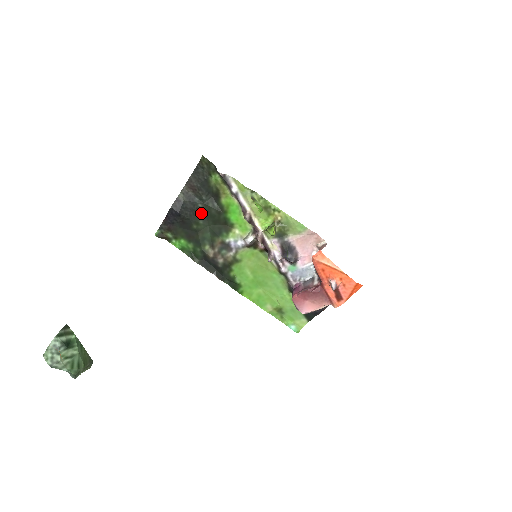
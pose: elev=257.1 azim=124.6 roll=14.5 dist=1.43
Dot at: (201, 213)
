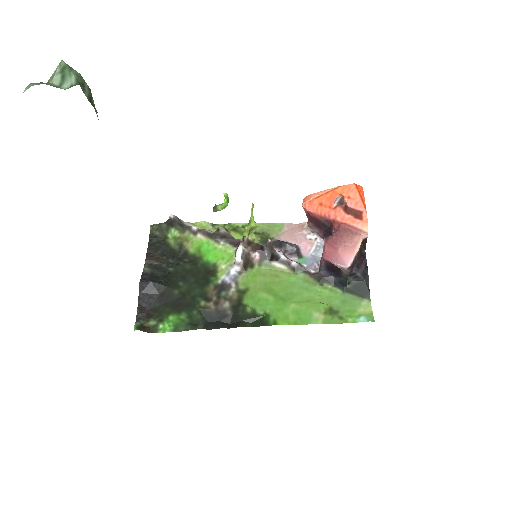
Dot at: (176, 276)
